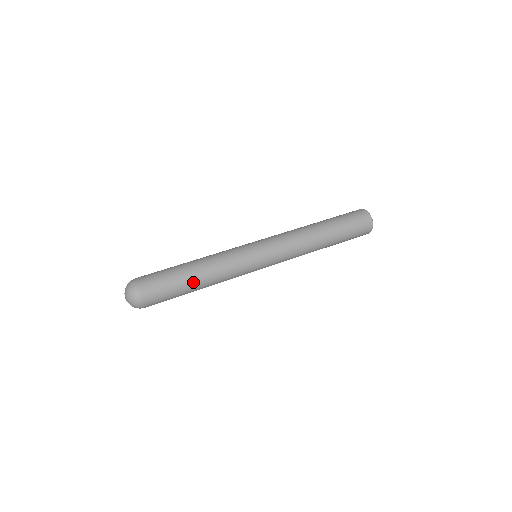
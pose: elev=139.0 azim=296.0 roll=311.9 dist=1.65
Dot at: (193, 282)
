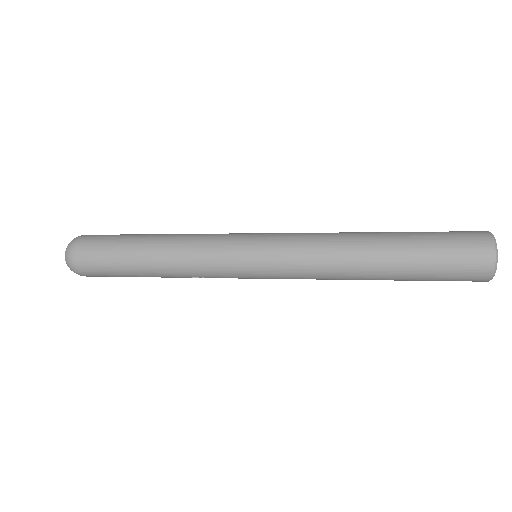
Dot at: (148, 235)
